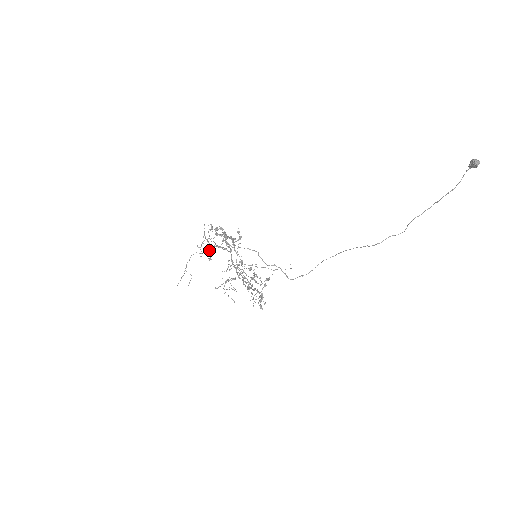
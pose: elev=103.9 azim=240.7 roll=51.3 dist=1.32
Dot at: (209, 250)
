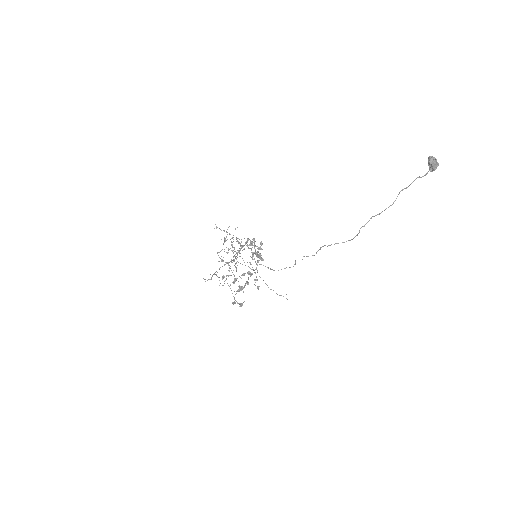
Dot at: occluded
